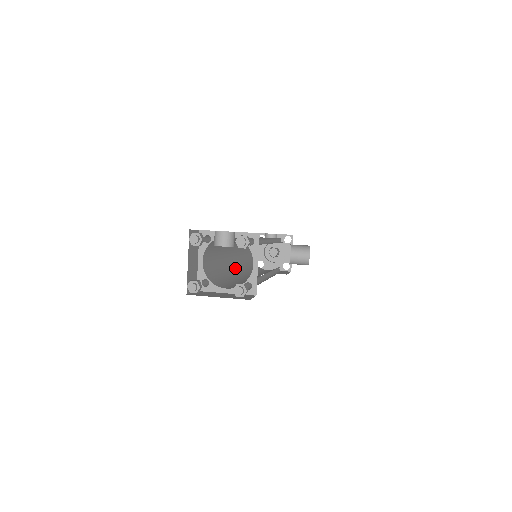
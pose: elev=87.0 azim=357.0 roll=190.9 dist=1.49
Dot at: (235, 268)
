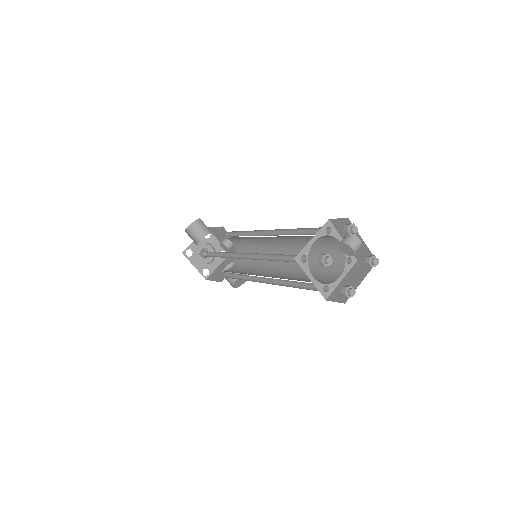
Dot at: (249, 253)
